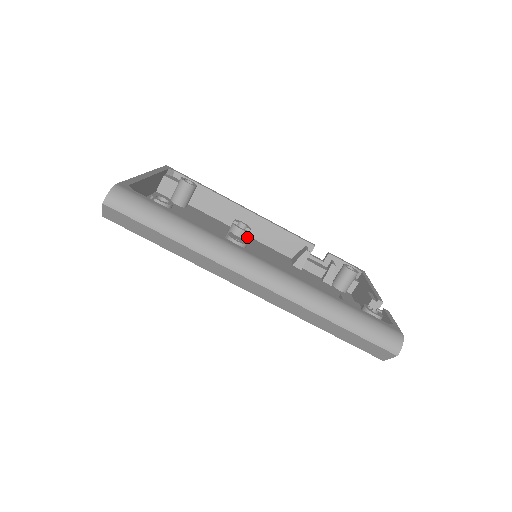
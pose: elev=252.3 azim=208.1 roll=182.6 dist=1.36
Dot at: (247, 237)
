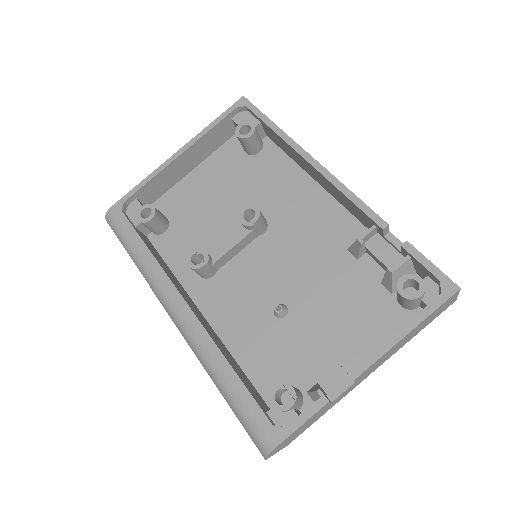
Dot at: (317, 193)
